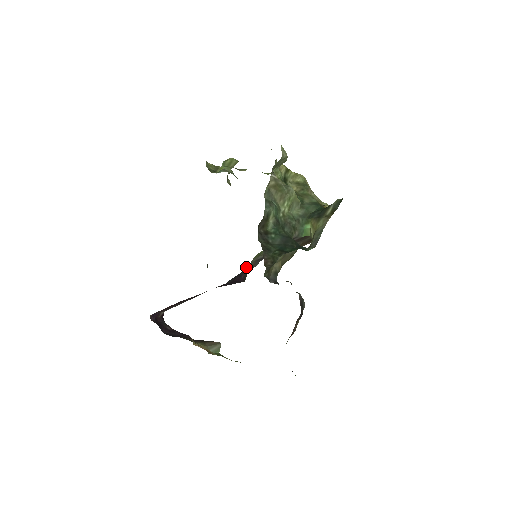
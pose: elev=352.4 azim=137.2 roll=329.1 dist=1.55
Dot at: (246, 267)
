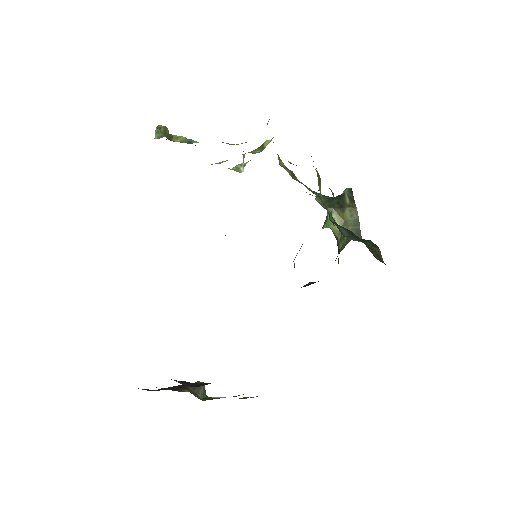
Dot at: occluded
